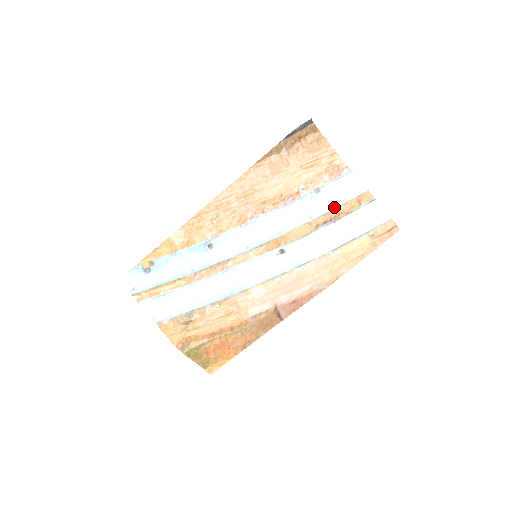
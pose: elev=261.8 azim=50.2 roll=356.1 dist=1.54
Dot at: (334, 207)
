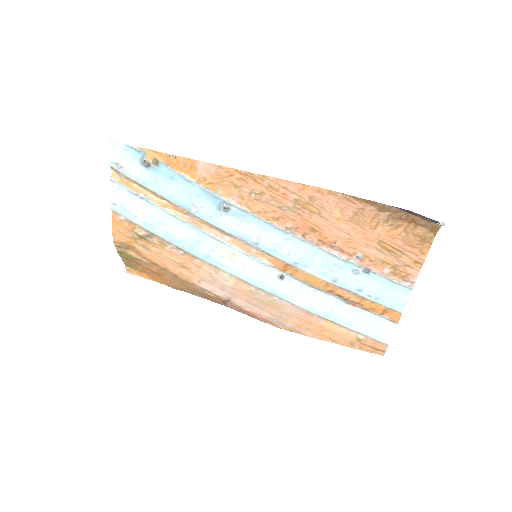
Dot at: (362, 294)
